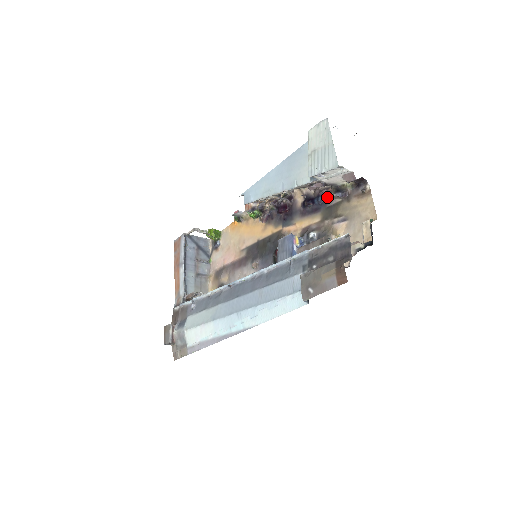
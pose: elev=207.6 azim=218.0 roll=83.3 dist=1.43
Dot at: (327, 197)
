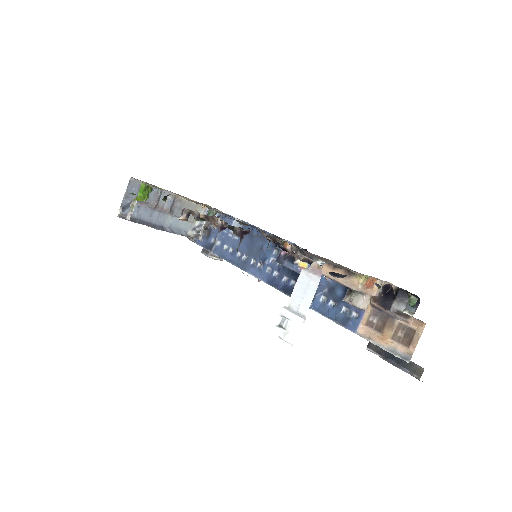
Dot at: occluded
